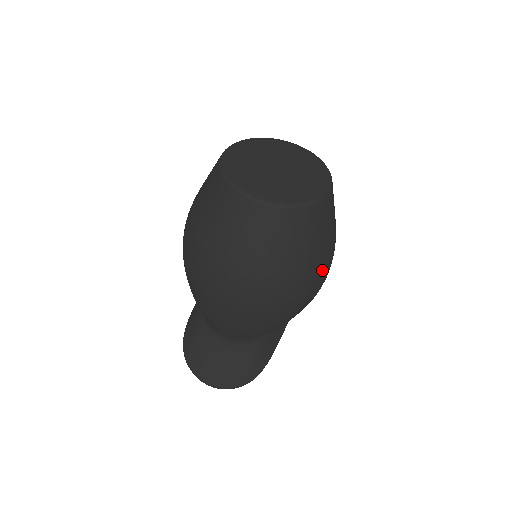
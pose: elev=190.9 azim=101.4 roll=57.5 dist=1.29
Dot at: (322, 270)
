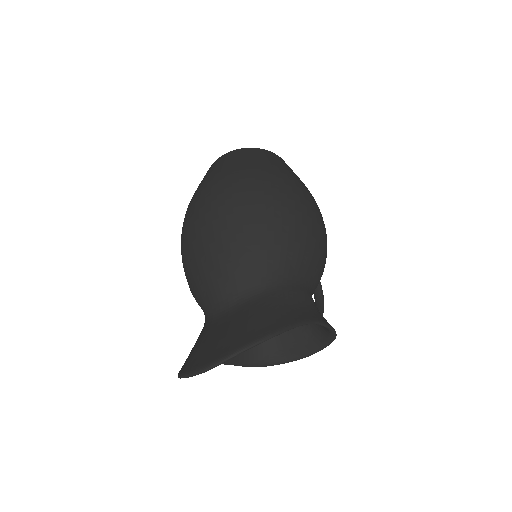
Dot at: (295, 183)
